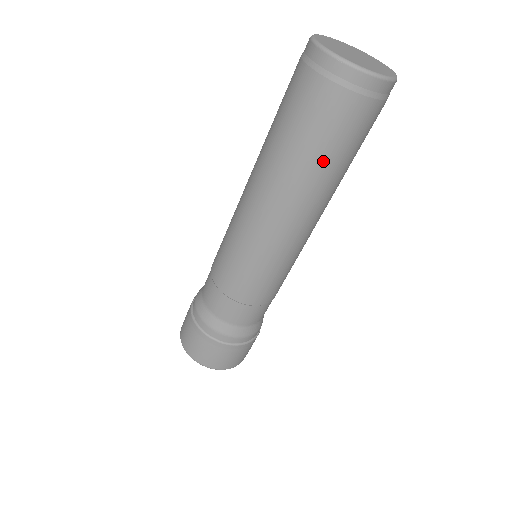
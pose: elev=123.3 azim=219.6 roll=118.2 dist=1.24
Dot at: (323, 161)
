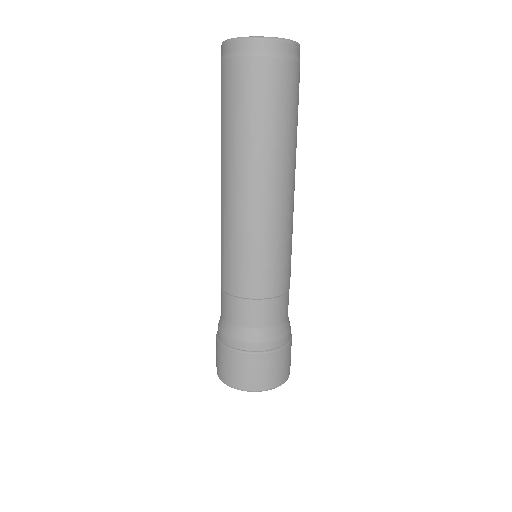
Dot at: (291, 125)
